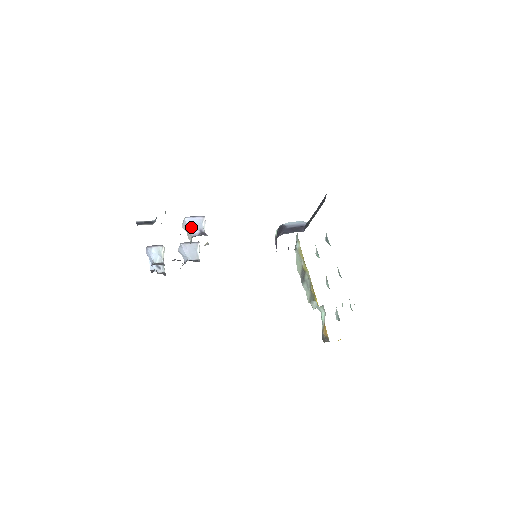
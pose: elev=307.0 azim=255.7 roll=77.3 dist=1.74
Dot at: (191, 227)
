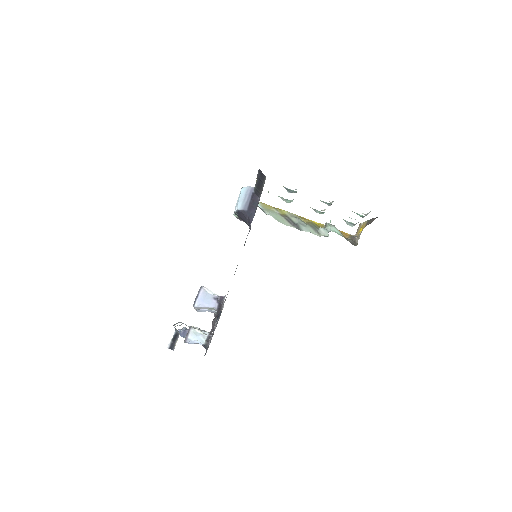
Dot at: (206, 305)
